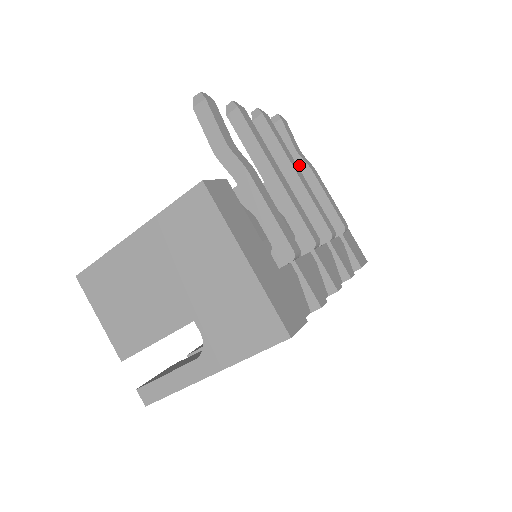
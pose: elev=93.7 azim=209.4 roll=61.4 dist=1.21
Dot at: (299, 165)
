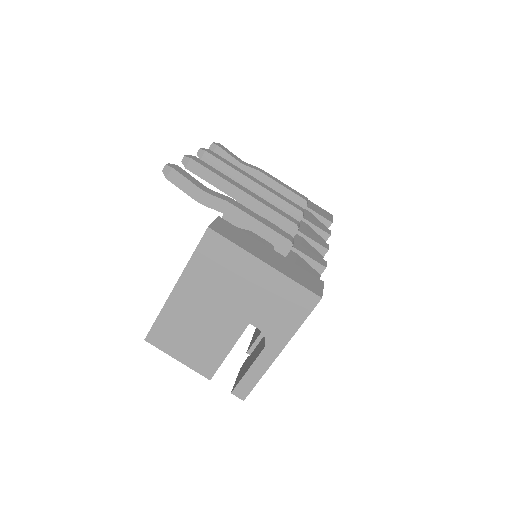
Dot at: (249, 172)
